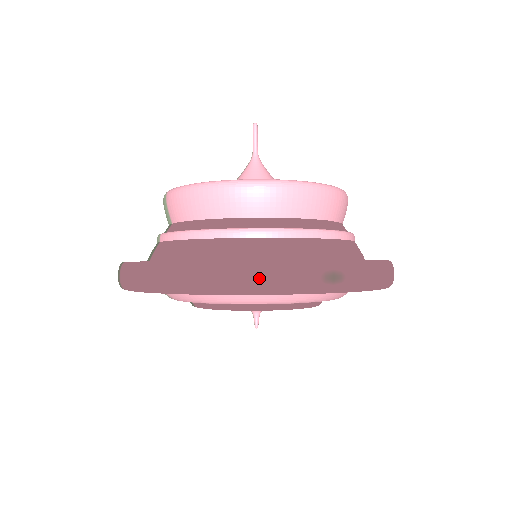
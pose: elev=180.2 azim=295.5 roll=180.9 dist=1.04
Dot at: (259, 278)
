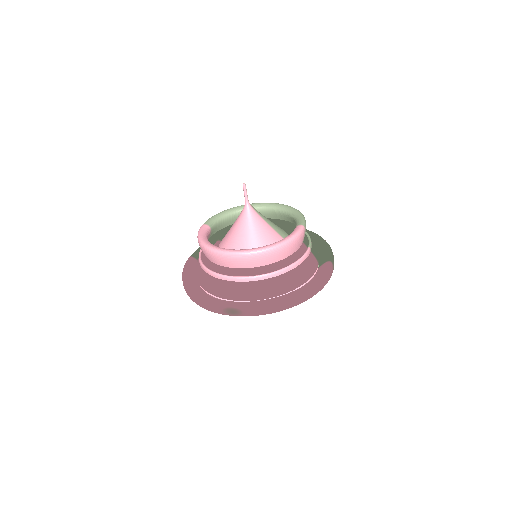
Dot at: (202, 304)
